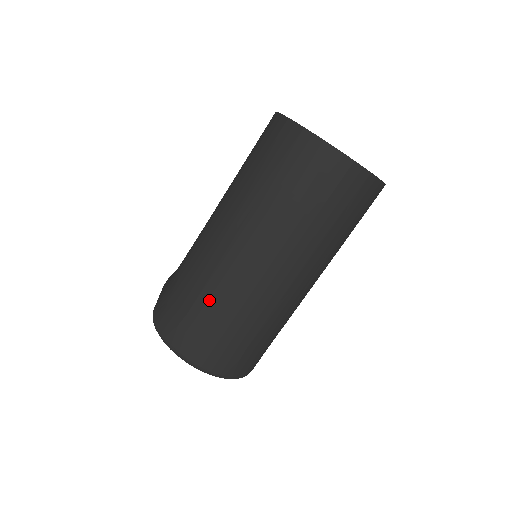
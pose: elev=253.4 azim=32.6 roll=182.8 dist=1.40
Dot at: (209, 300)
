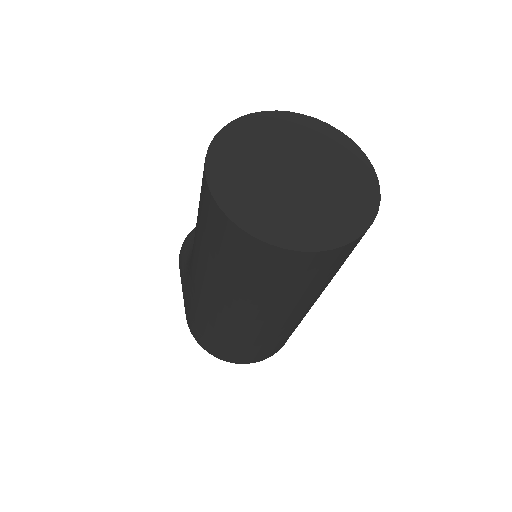
Dot at: (233, 342)
